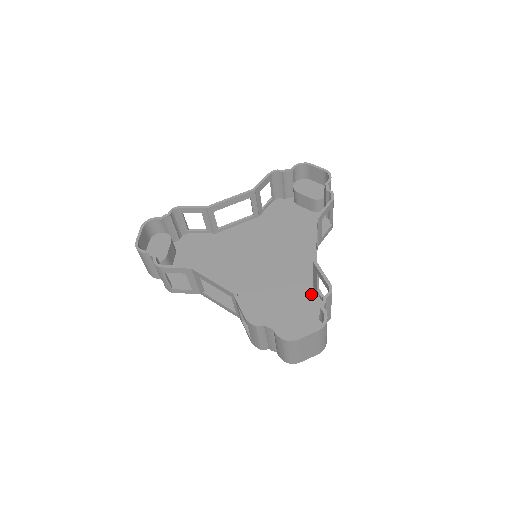
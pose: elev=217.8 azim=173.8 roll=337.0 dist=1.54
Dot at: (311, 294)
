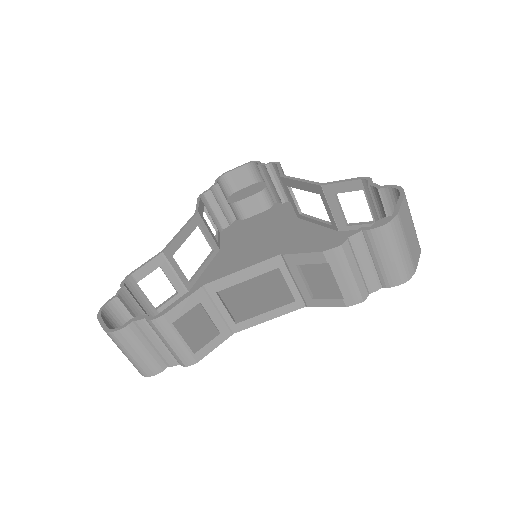
Dot at: occluded
